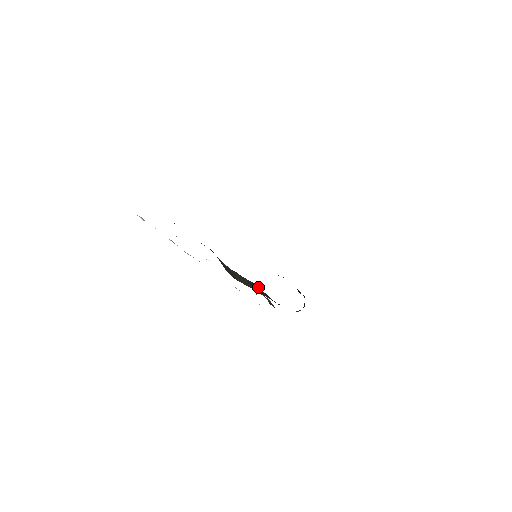
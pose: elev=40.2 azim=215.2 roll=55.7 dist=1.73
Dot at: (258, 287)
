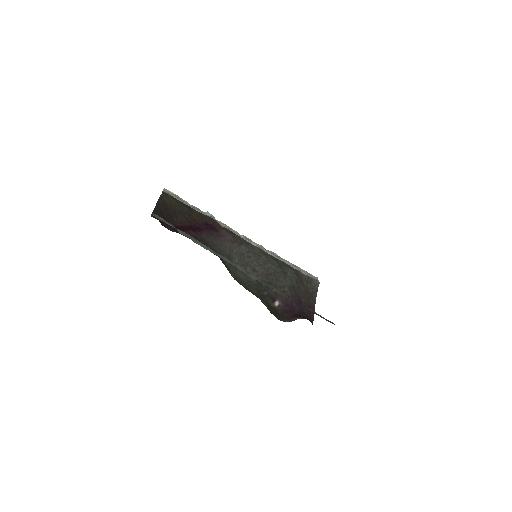
Dot at: (282, 276)
